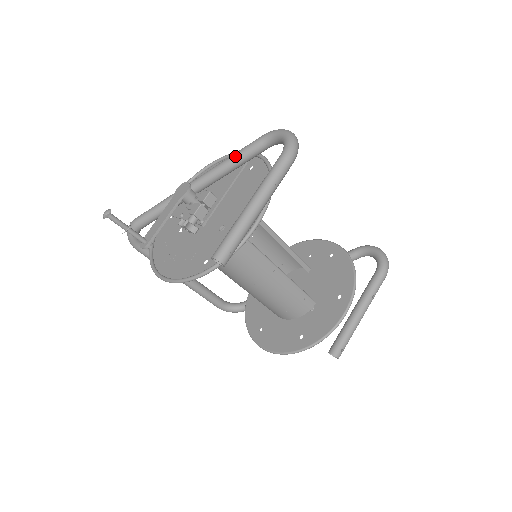
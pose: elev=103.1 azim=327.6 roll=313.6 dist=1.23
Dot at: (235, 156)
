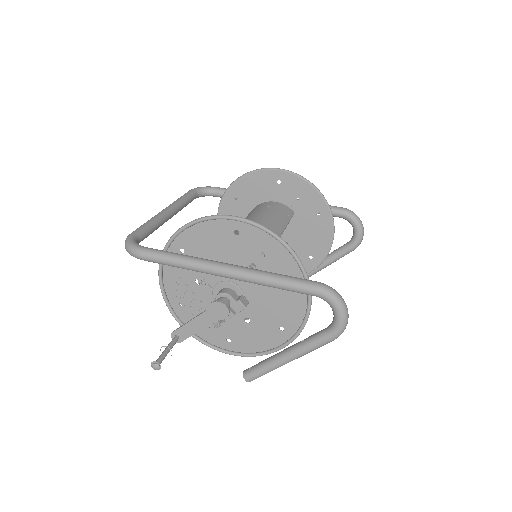
Dot at: (281, 288)
